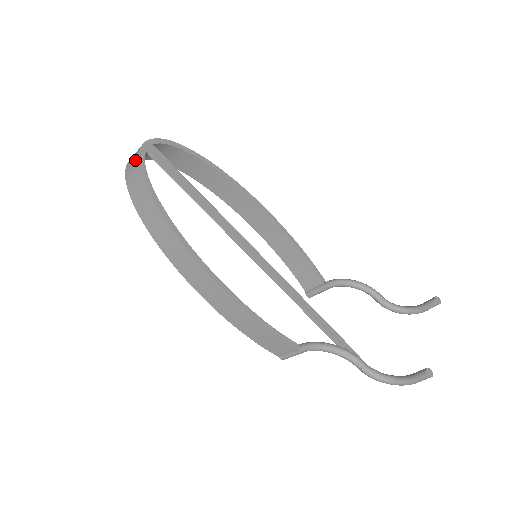
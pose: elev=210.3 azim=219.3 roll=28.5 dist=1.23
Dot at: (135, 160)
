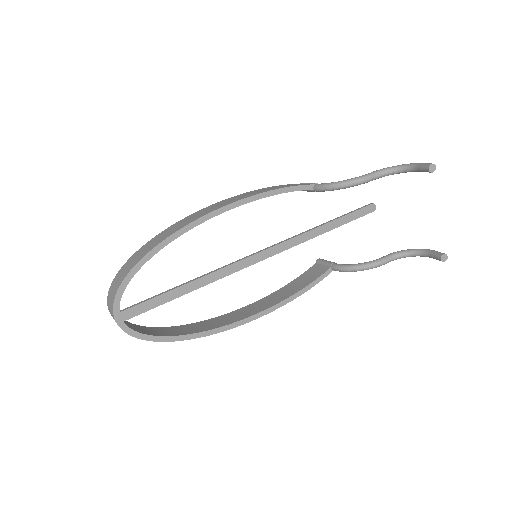
Dot at: (127, 333)
